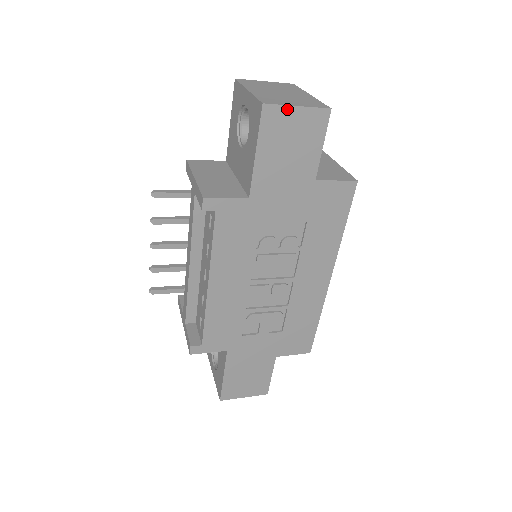
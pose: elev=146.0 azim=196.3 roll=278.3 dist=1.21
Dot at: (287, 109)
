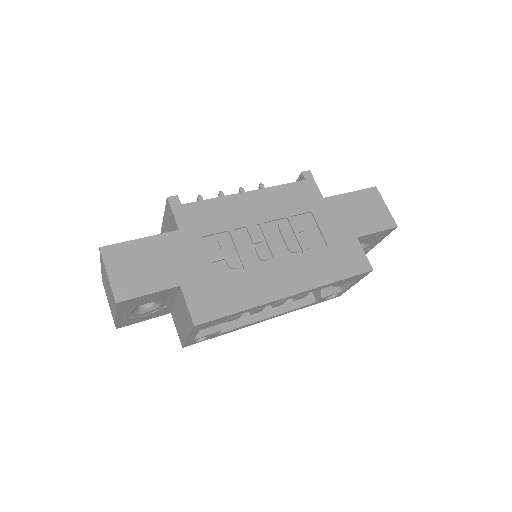
Dot at: (382, 201)
